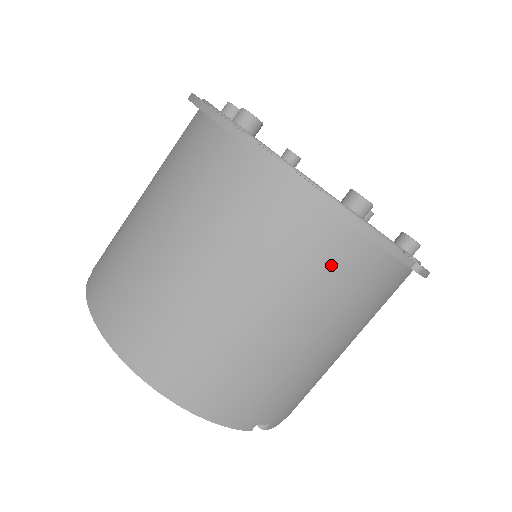
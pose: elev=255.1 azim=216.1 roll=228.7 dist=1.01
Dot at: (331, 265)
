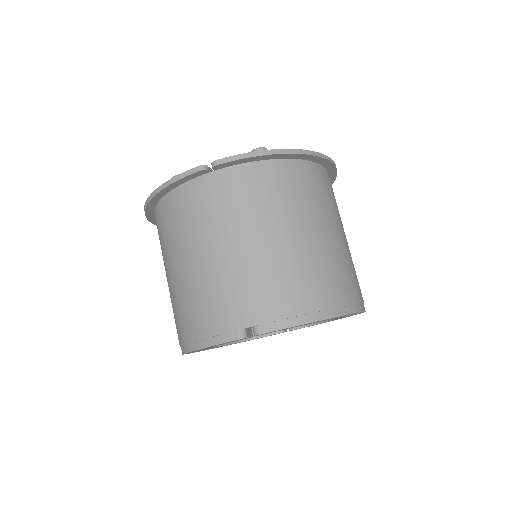
Dot at: (177, 214)
